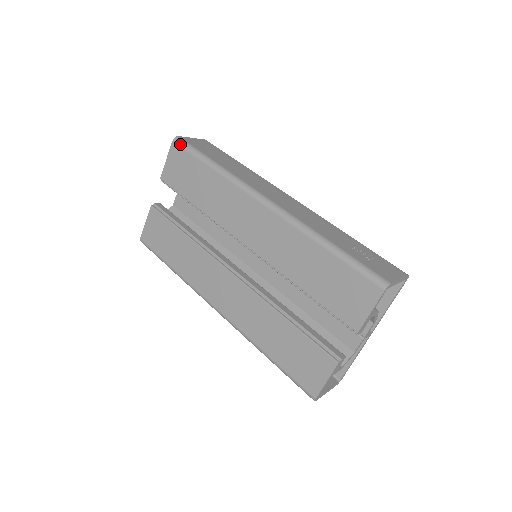
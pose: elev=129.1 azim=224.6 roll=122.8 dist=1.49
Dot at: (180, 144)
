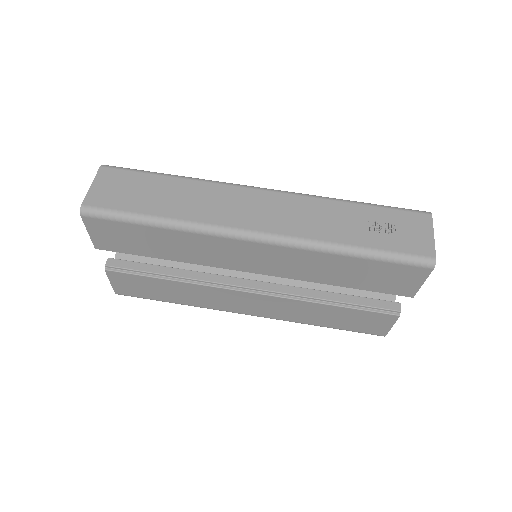
Dot at: (95, 216)
